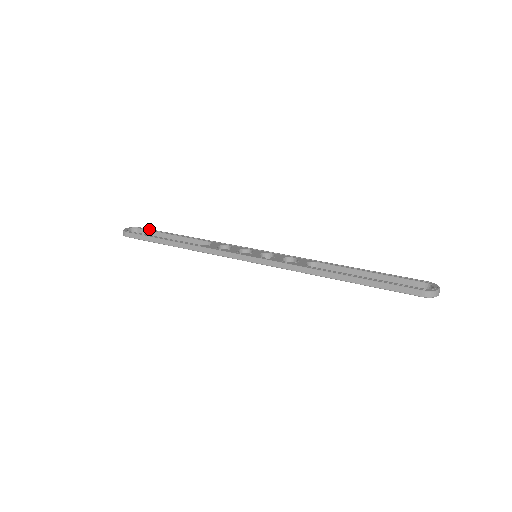
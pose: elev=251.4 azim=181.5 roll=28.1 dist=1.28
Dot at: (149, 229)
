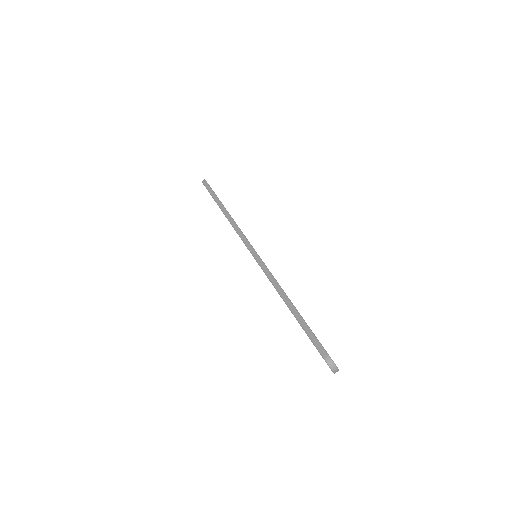
Dot at: occluded
